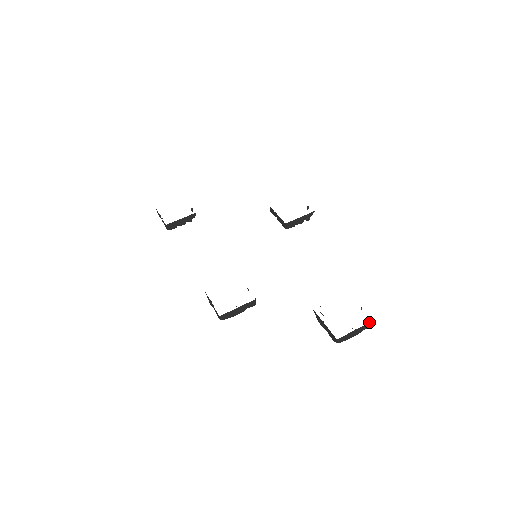
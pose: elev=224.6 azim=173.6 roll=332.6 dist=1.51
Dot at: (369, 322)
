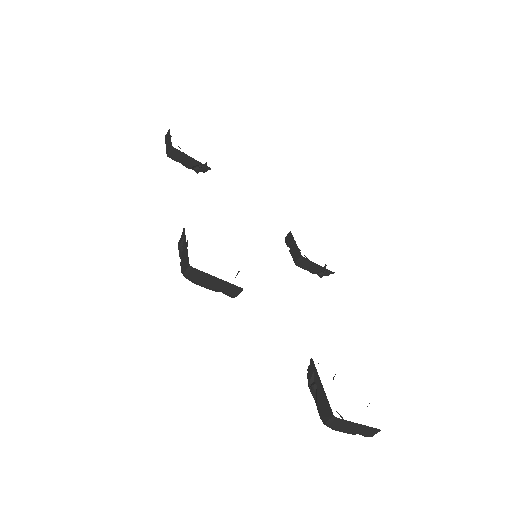
Dot at: occluded
